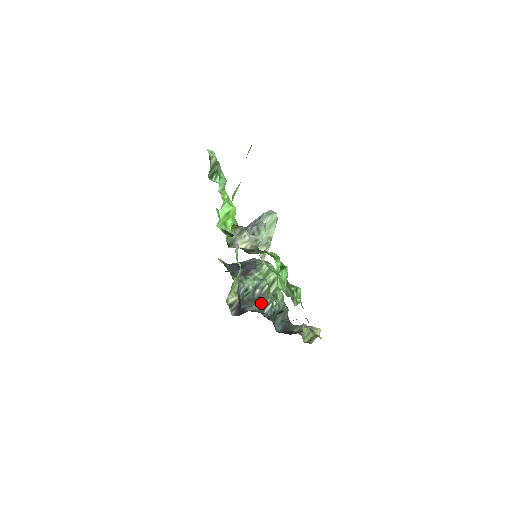
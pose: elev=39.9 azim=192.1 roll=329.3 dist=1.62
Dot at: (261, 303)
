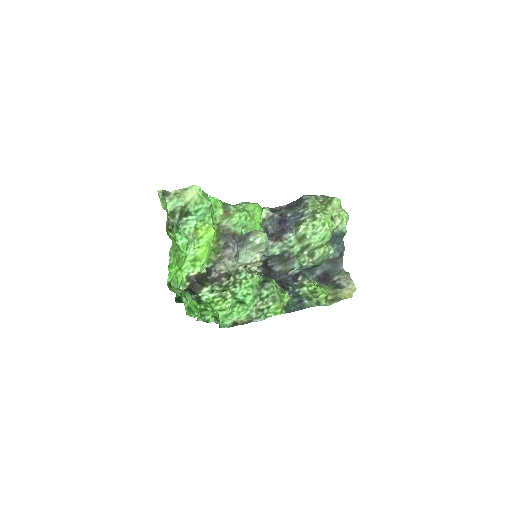
Dot at: (287, 266)
